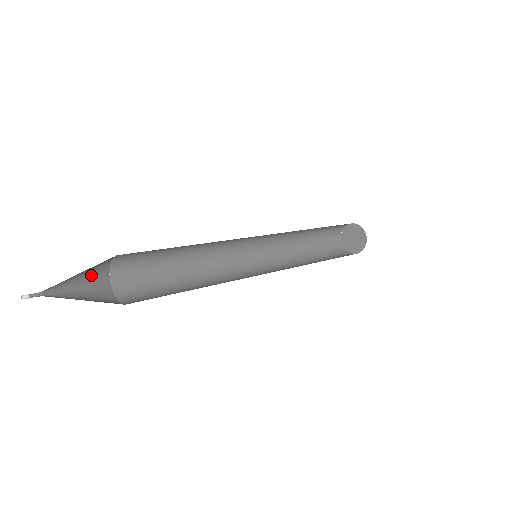
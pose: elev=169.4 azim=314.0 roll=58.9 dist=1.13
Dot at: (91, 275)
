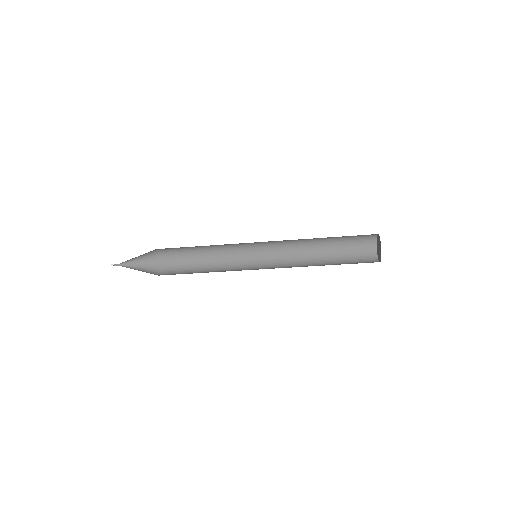
Dot at: (150, 265)
